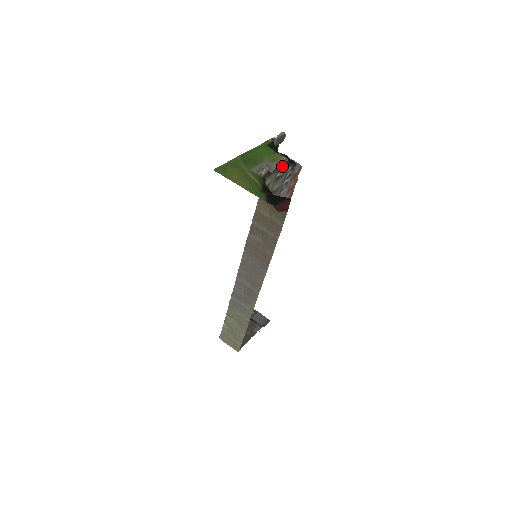
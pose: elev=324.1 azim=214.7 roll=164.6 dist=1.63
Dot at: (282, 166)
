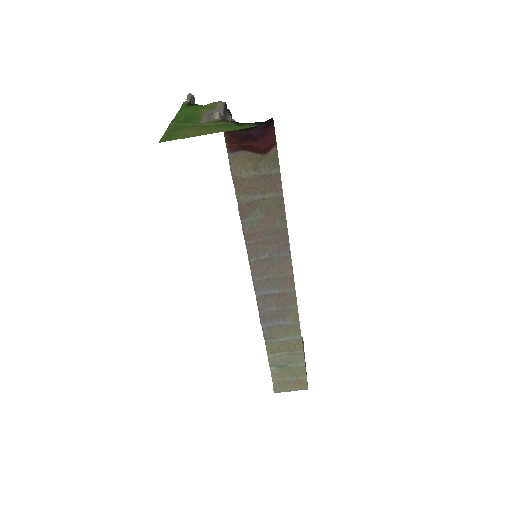
Dot at: (225, 111)
